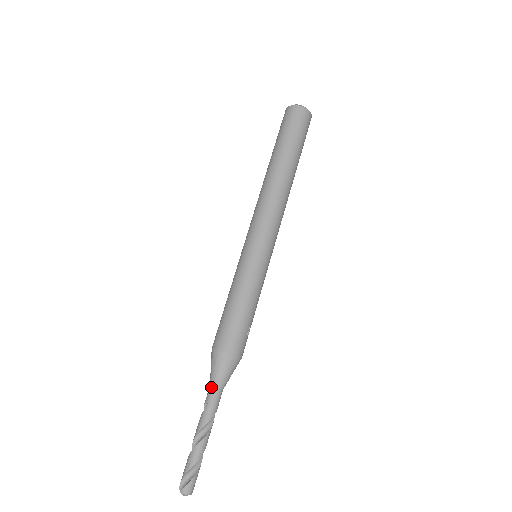
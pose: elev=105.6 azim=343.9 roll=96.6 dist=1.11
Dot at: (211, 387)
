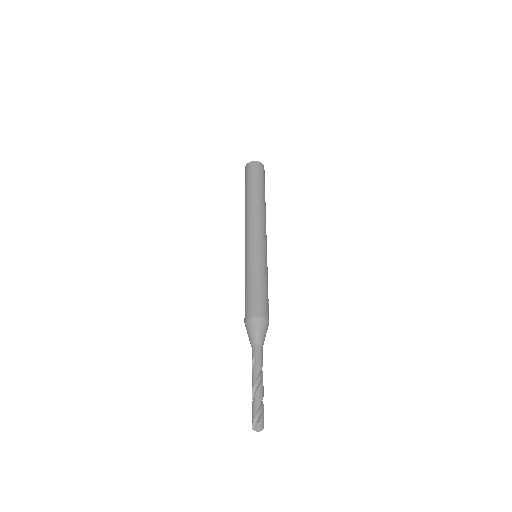
Dot at: (254, 346)
